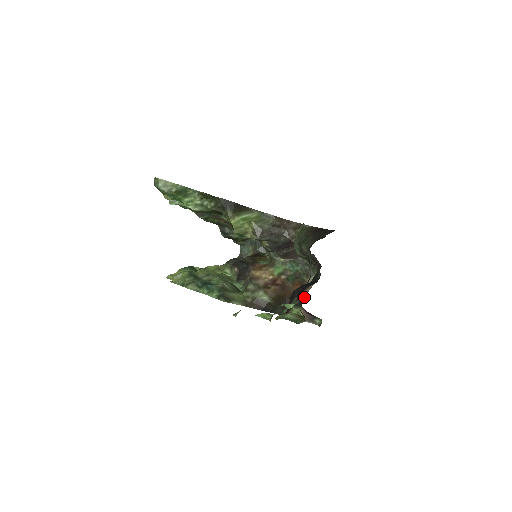
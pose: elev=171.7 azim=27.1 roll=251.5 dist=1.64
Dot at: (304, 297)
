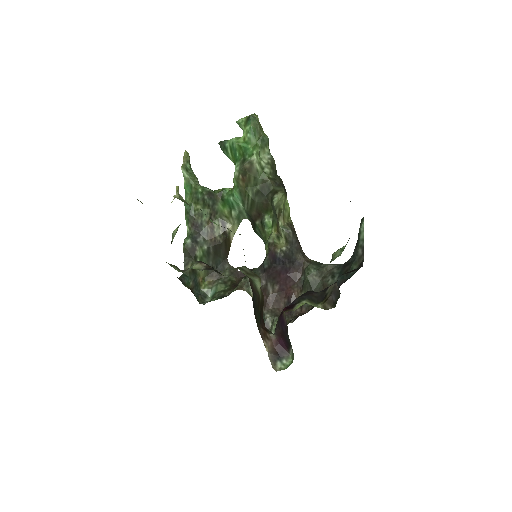
Dot at: (272, 333)
